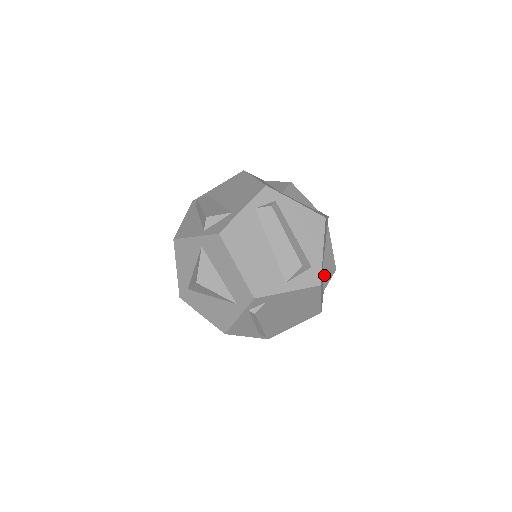
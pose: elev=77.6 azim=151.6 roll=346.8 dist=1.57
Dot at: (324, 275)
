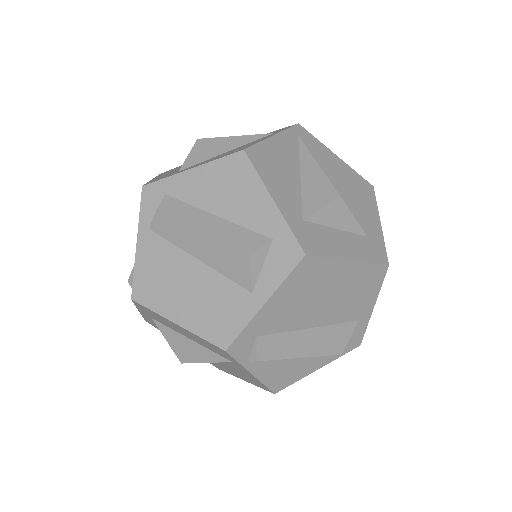
Dot at: (325, 222)
